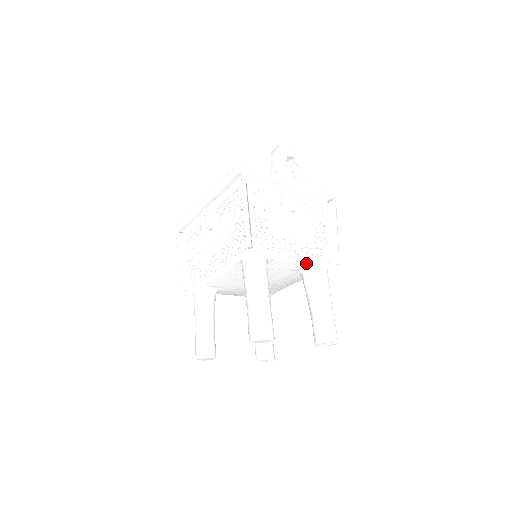
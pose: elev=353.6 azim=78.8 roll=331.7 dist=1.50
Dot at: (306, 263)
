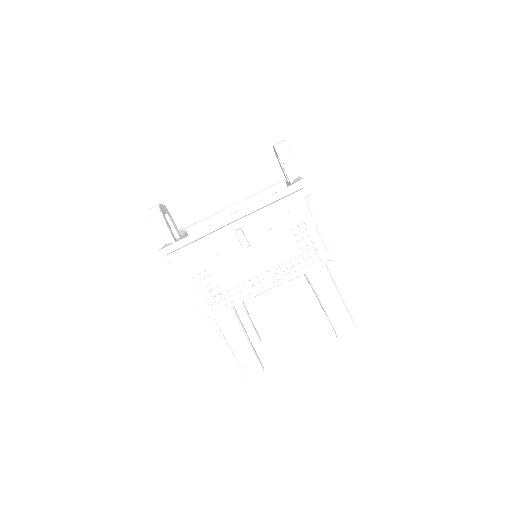
Dot at: occluded
